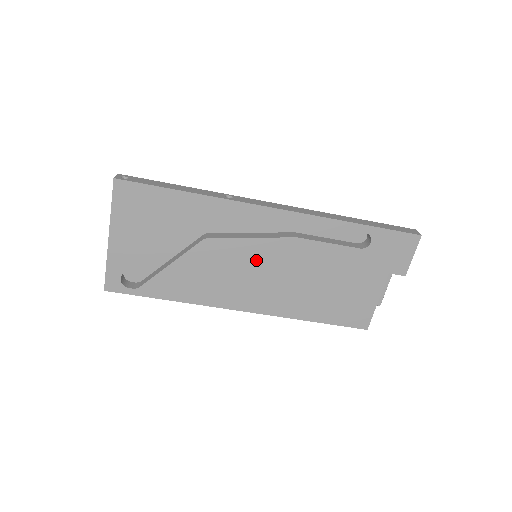
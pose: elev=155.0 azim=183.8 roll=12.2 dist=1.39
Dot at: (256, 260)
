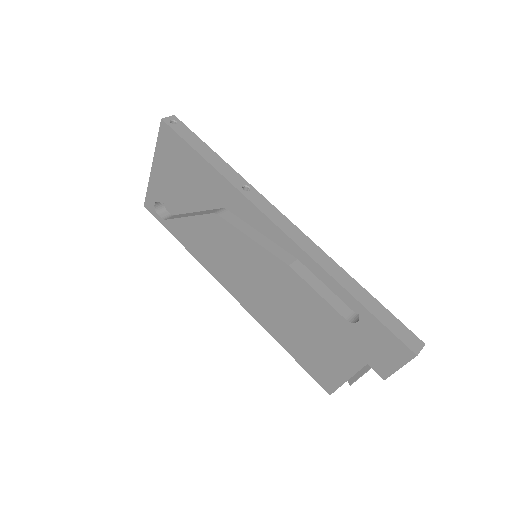
Dot at: (250, 260)
